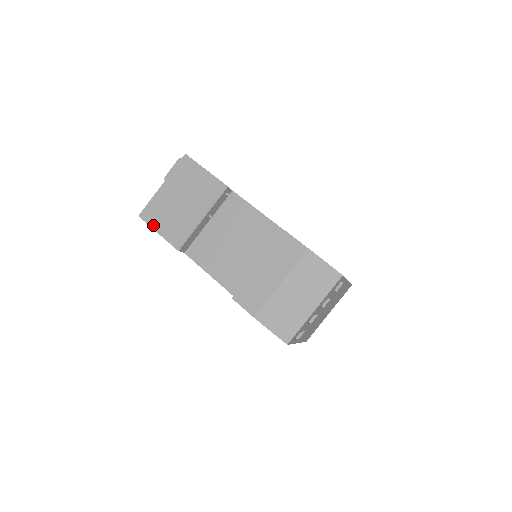
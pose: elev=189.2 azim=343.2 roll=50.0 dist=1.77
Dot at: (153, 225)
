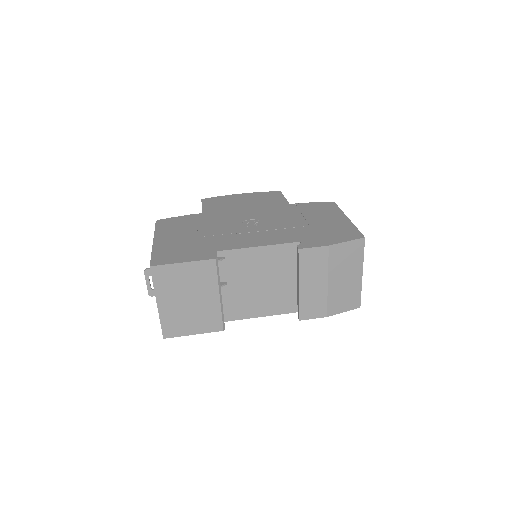
Dot at: (184, 334)
